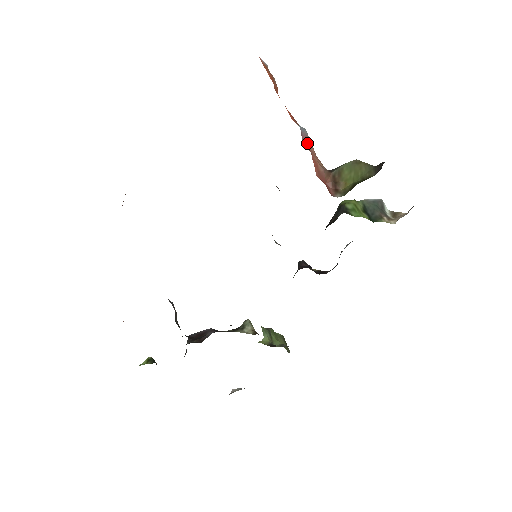
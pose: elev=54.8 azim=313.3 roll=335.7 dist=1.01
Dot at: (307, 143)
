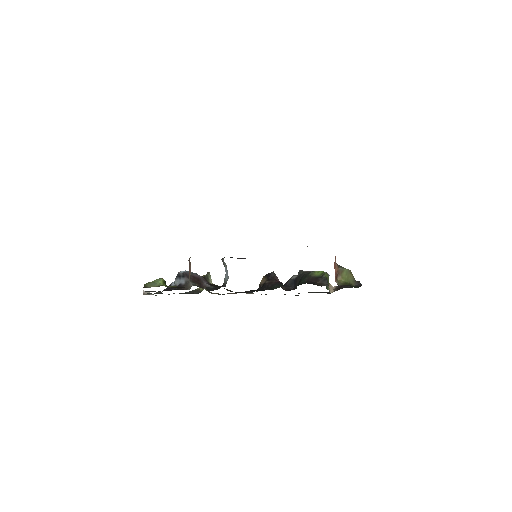
Dot at: occluded
